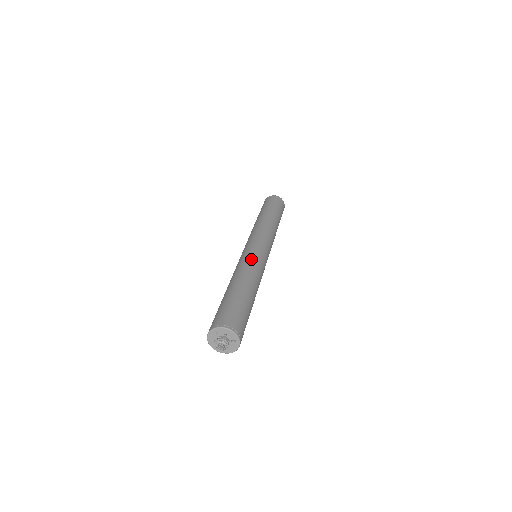
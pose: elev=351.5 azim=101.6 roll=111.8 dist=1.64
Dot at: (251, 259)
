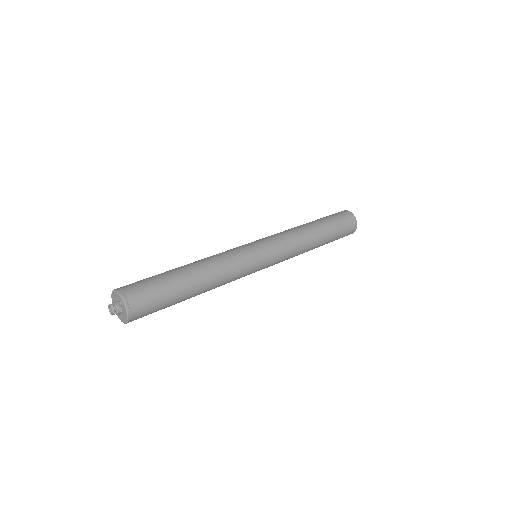
Dot at: occluded
